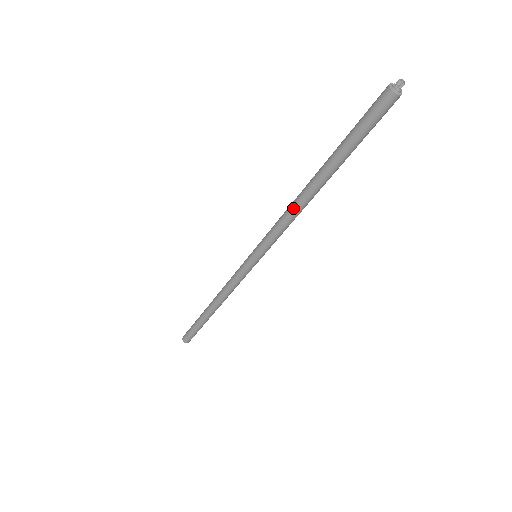
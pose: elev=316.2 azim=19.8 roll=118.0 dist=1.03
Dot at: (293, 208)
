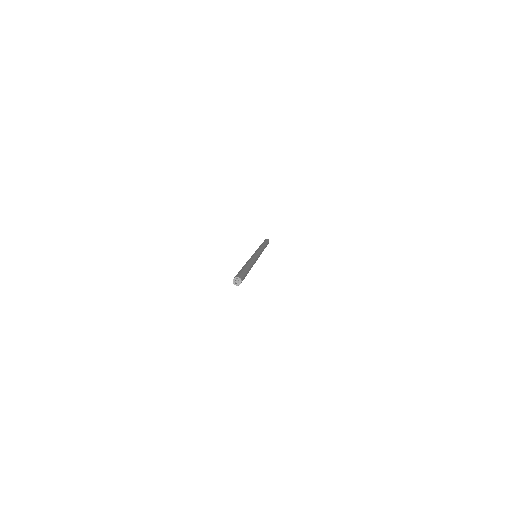
Dot at: occluded
